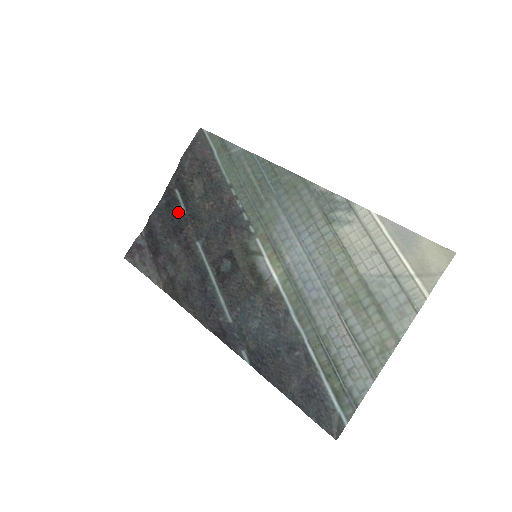
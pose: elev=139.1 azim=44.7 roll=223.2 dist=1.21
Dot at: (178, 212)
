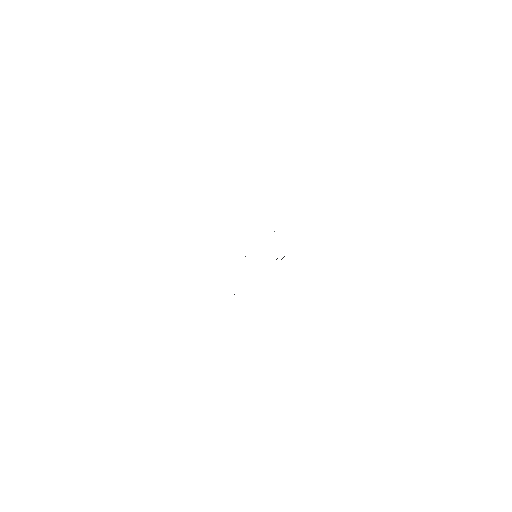
Dot at: occluded
